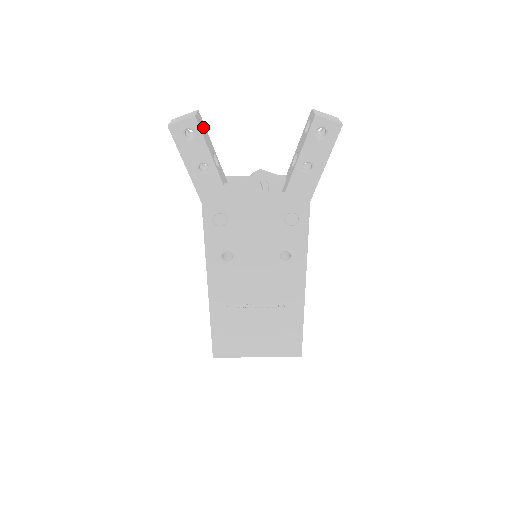
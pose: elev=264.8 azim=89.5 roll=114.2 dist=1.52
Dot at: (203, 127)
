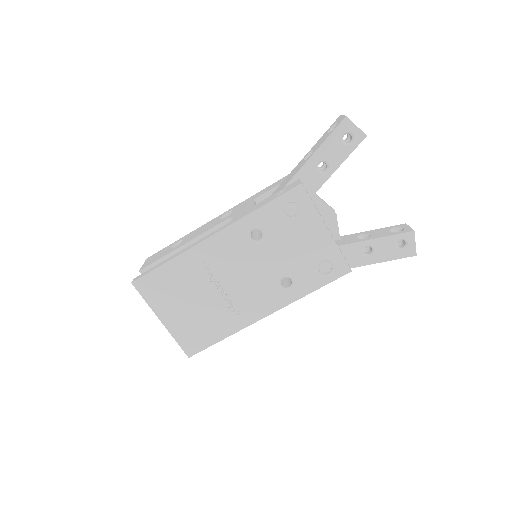
Dot at: occluded
